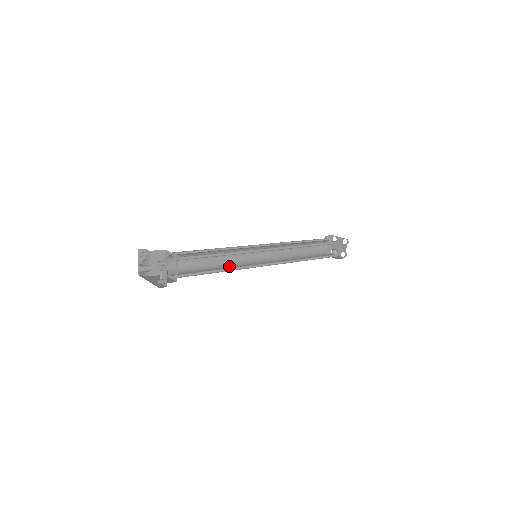
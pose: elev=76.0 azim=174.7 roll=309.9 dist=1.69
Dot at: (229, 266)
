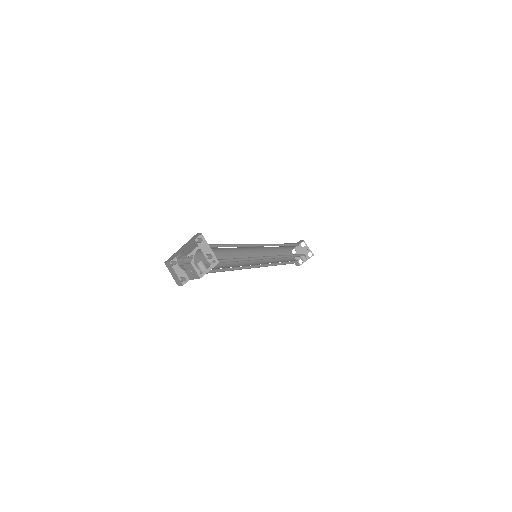
Dot at: occluded
